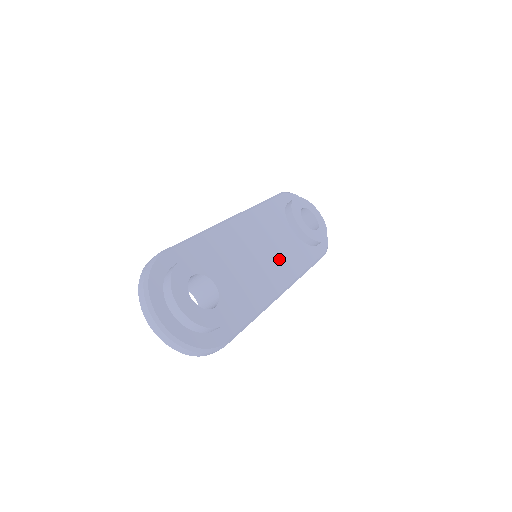
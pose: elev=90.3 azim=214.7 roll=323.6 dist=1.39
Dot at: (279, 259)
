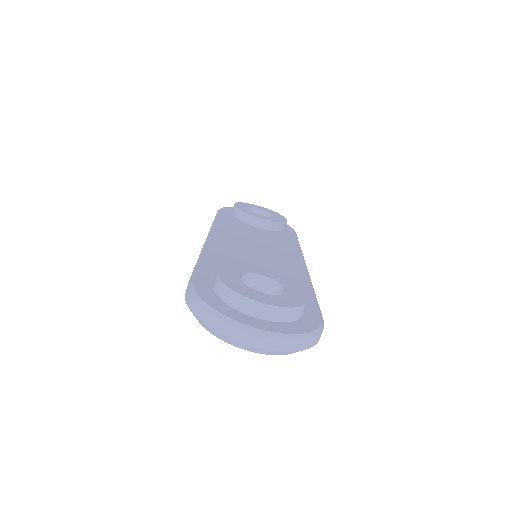
Dot at: (275, 247)
